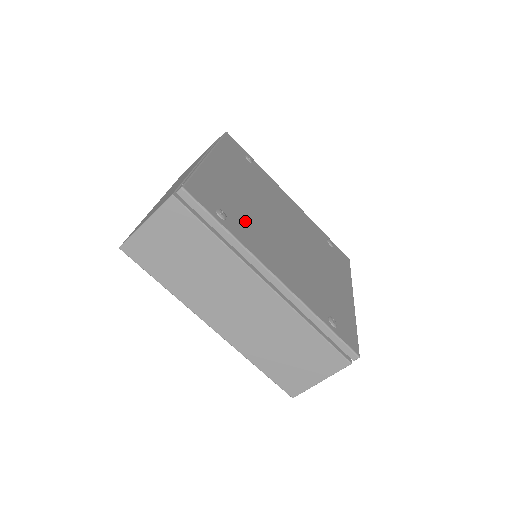
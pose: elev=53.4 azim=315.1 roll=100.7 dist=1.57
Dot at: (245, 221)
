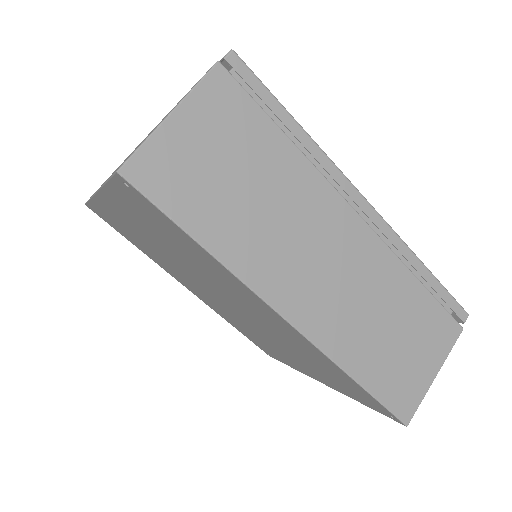
Dot at: occluded
